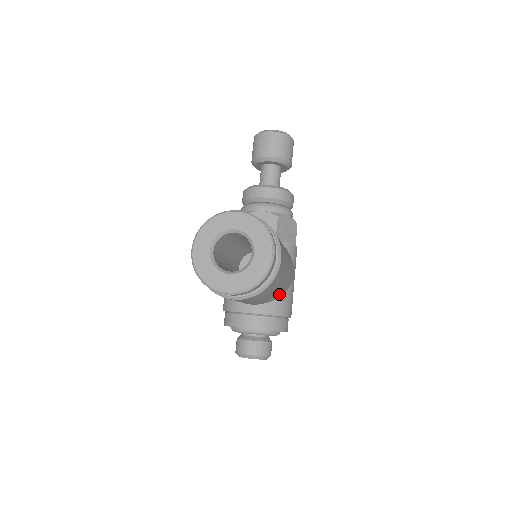
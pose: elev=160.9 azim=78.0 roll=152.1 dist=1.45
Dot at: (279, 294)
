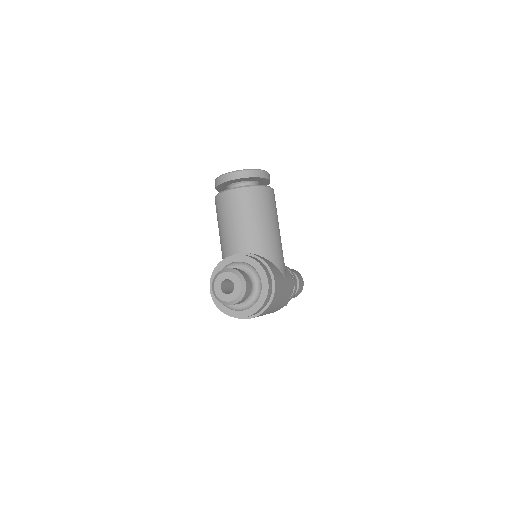
Dot at: (267, 250)
